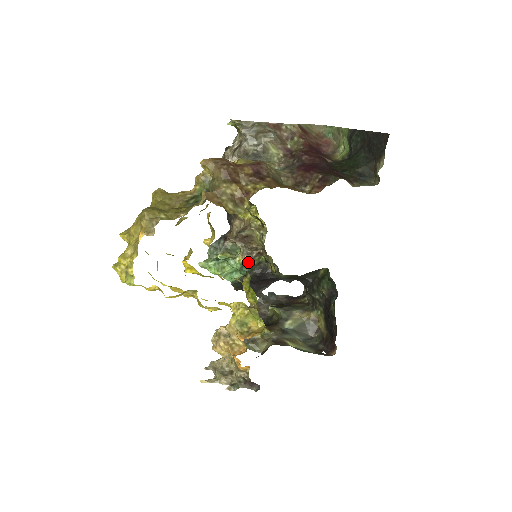
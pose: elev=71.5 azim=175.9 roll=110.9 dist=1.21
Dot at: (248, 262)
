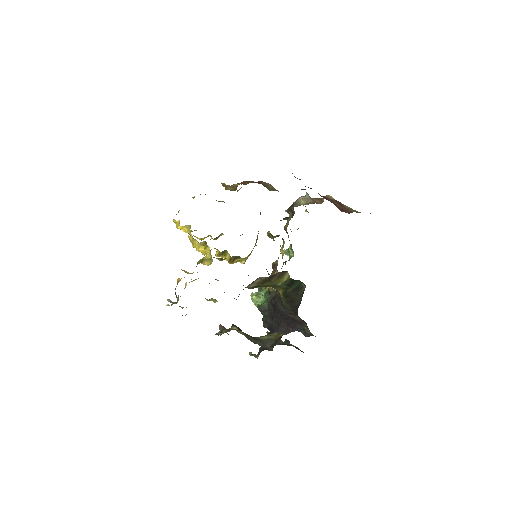
Dot at: (269, 287)
